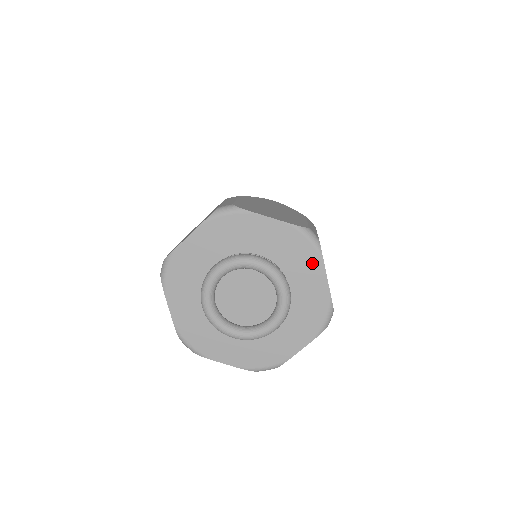
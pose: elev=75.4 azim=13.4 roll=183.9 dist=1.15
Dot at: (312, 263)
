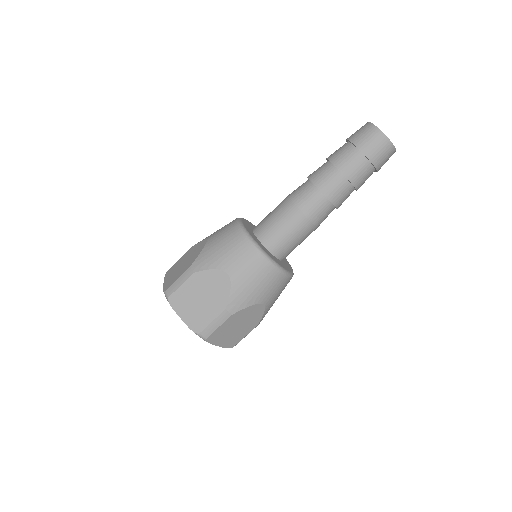
Dot at: occluded
